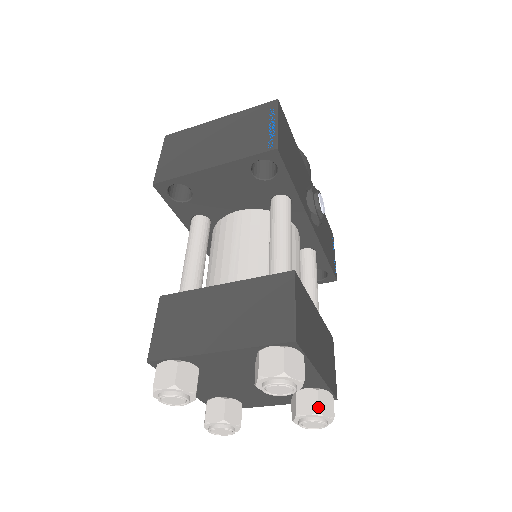
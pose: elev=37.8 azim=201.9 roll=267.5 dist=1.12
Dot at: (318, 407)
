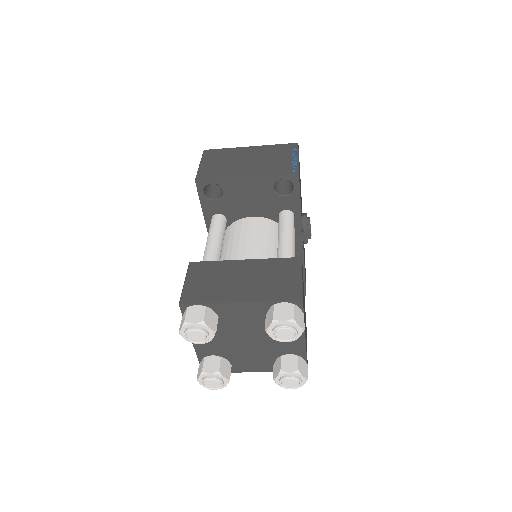
Dot at: (298, 367)
